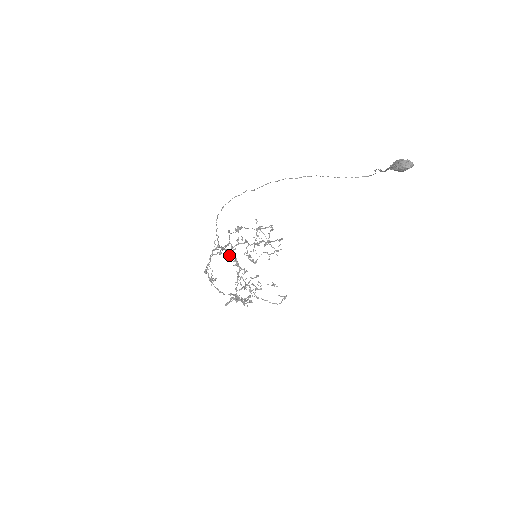
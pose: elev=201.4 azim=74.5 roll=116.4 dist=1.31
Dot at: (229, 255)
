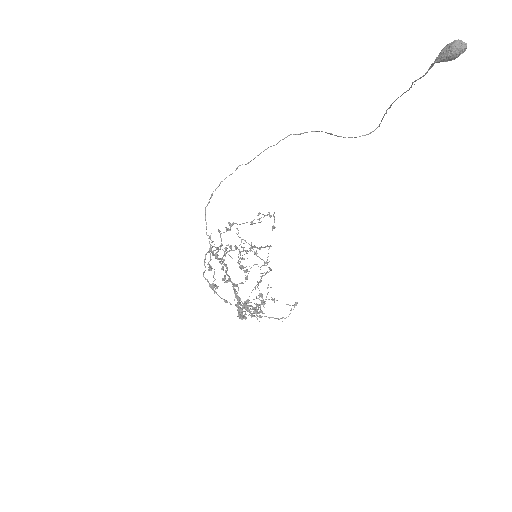
Dot at: (222, 263)
